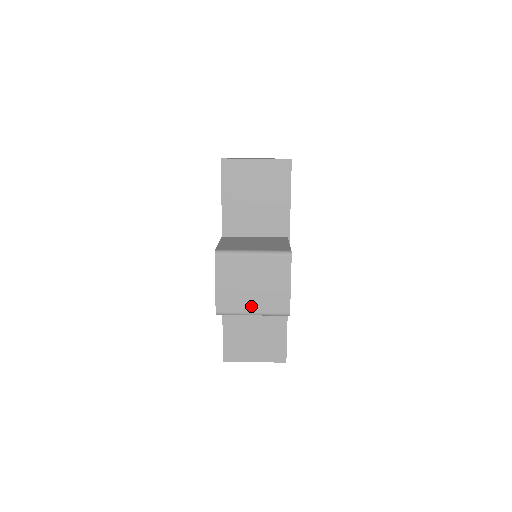
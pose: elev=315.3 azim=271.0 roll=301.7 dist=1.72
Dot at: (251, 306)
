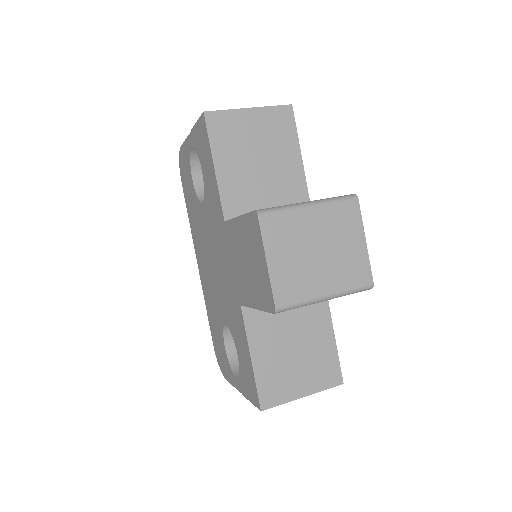
Dot at: (322, 285)
